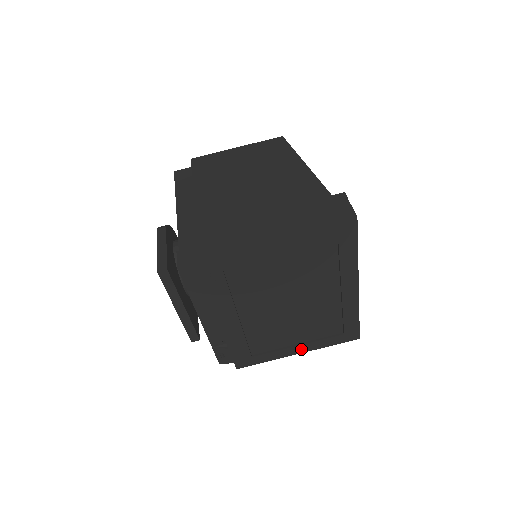
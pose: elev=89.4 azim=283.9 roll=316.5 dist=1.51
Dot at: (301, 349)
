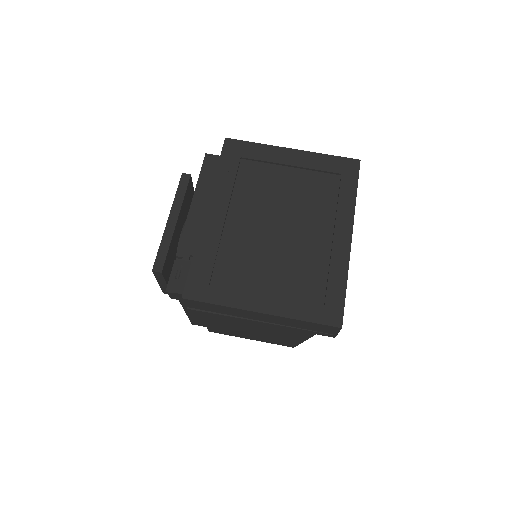
Dot at: (267, 306)
